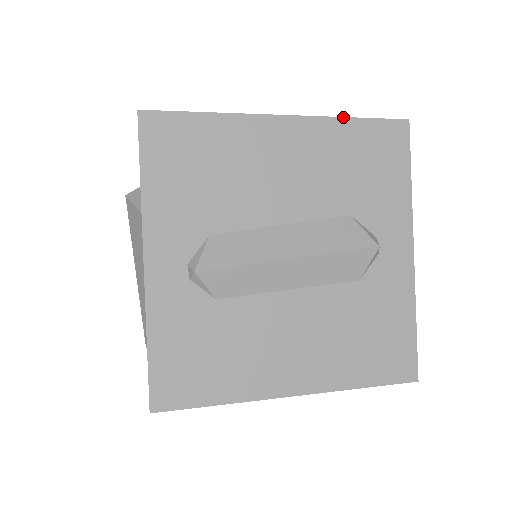
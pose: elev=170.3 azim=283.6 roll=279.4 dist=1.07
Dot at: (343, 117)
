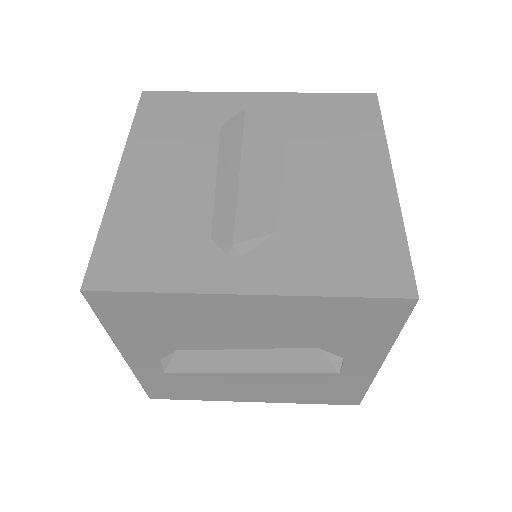
Dot at: (325, 296)
